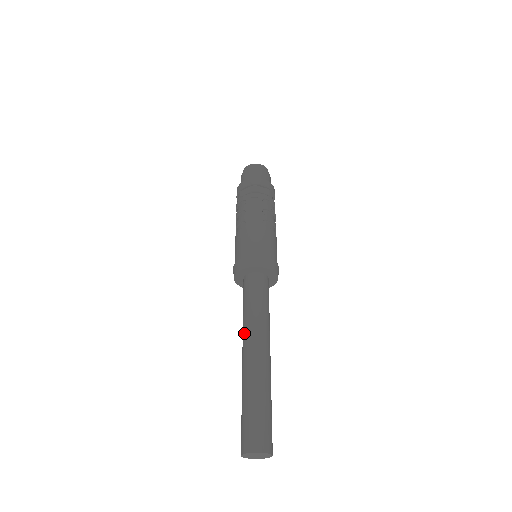
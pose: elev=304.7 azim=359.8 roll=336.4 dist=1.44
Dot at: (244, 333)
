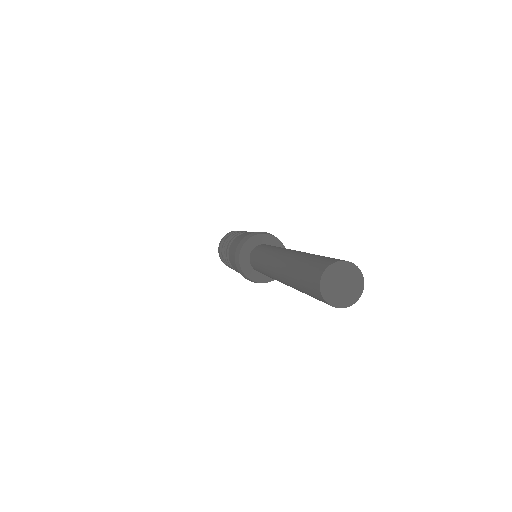
Dot at: (274, 252)
